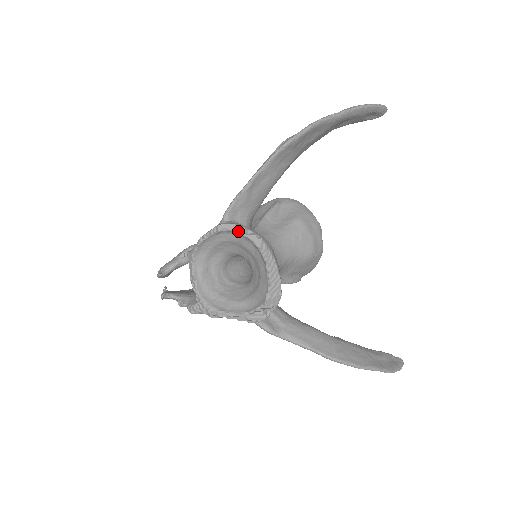
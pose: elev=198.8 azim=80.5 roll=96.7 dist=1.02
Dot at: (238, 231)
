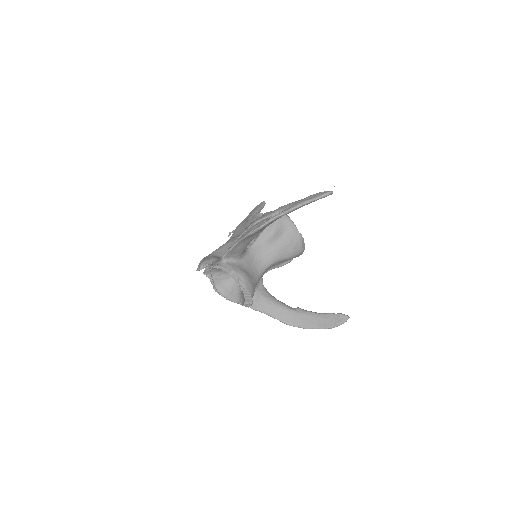
Dot at: (227, 272)
